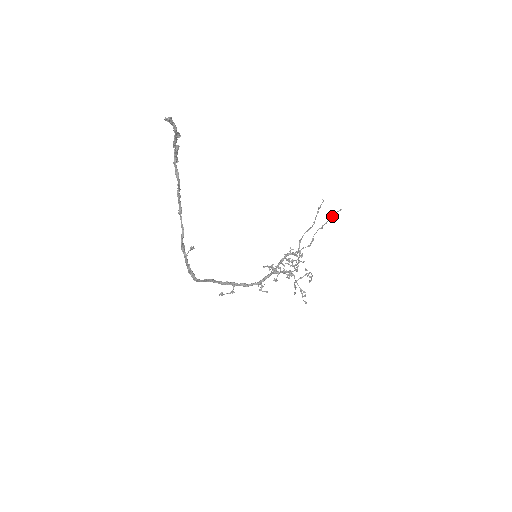
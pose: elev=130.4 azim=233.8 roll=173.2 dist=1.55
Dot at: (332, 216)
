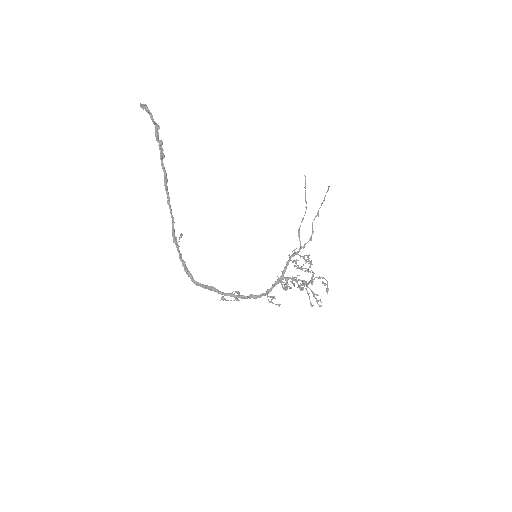
Dot at: (324, 199)
